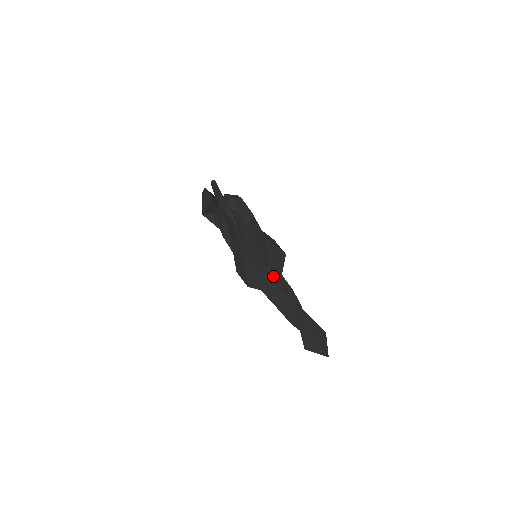
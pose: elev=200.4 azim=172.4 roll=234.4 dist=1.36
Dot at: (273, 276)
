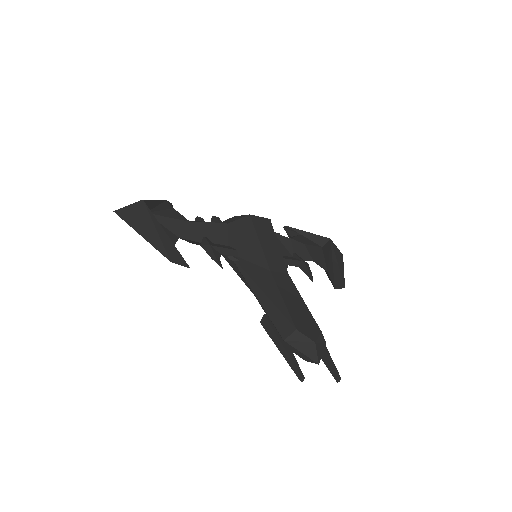
Dot at: occluded
